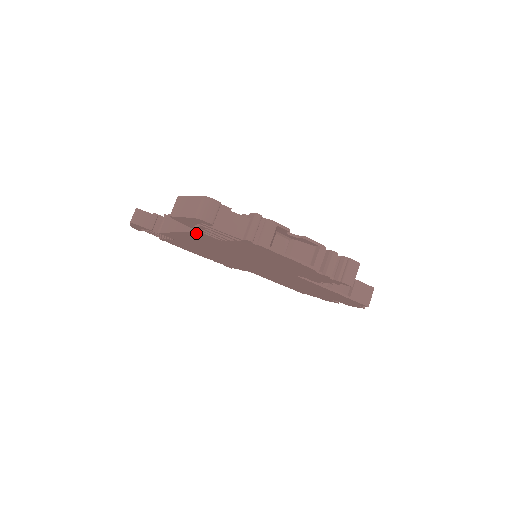
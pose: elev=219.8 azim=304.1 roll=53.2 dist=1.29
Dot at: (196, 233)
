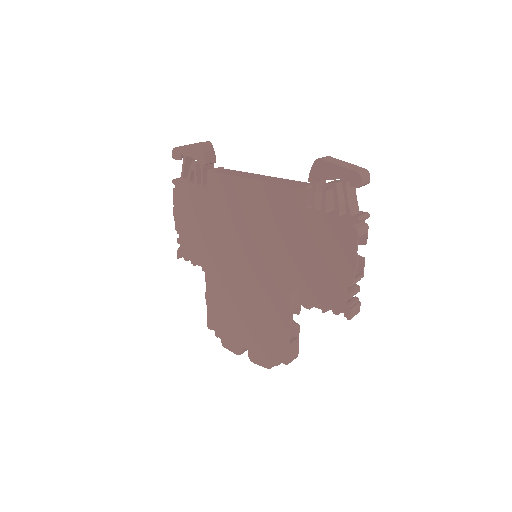
Dot at: (292, 190)
